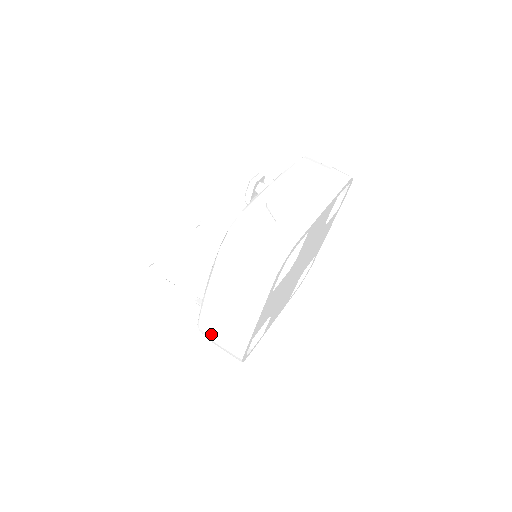
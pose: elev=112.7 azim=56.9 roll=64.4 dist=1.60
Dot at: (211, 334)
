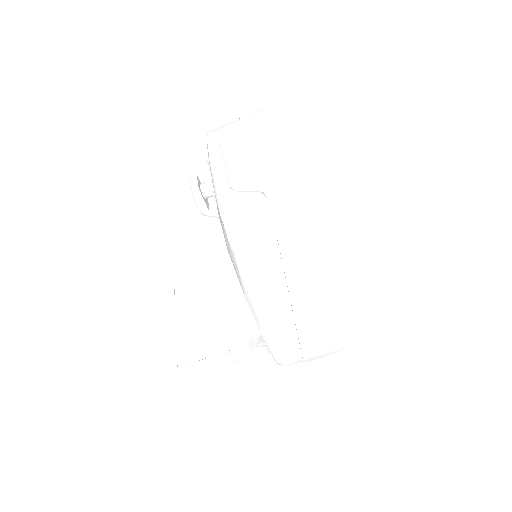
Dot at: (297, 356)
